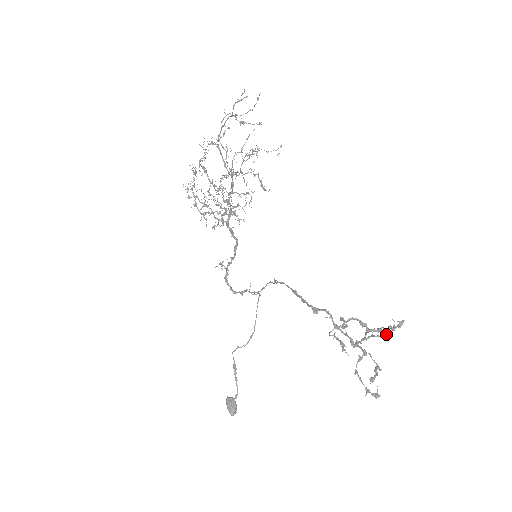
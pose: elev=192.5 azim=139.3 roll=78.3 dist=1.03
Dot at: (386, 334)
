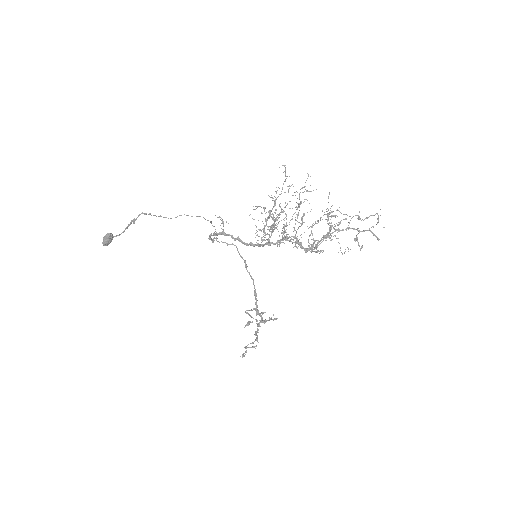
Dot at: occluded
